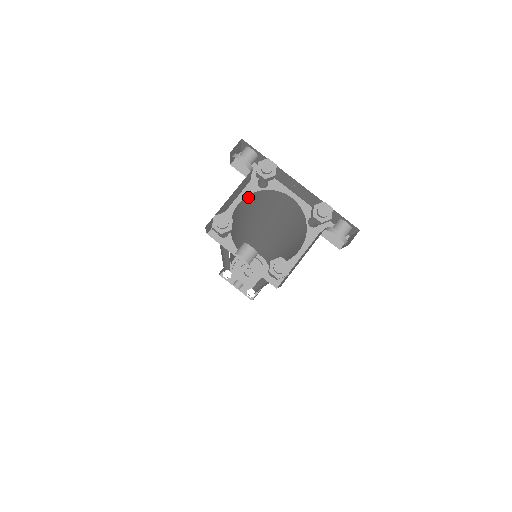
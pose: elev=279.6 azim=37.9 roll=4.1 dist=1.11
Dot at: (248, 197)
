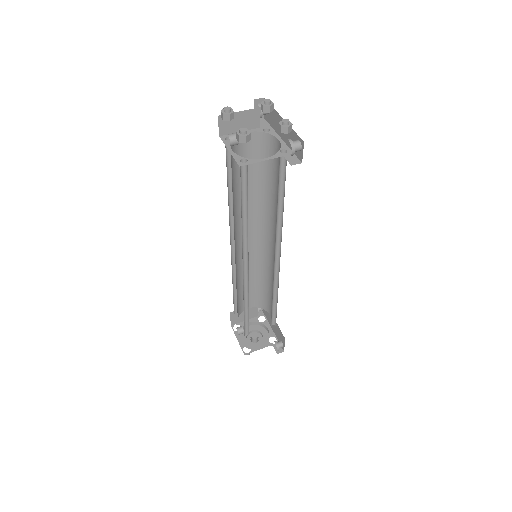
Dot at: (255, 137)
